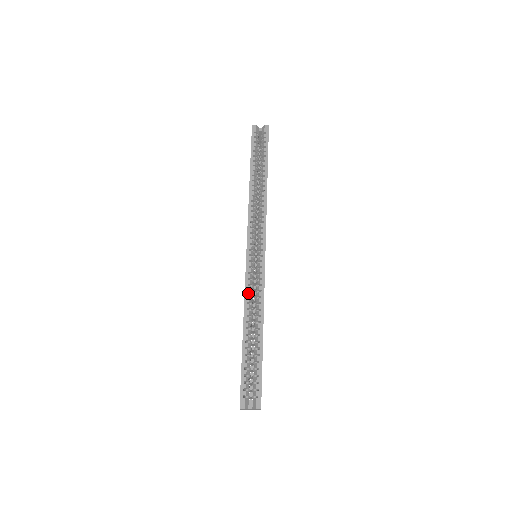
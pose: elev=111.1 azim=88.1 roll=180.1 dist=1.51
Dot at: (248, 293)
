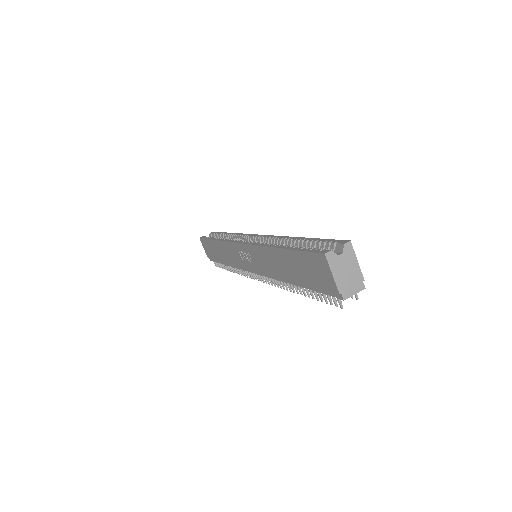
Dot at: (262, 243)
